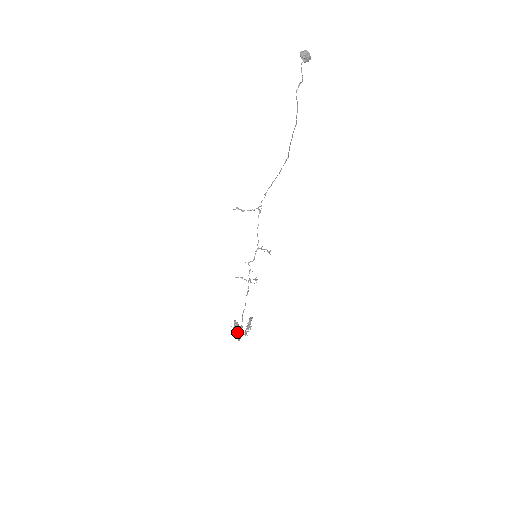
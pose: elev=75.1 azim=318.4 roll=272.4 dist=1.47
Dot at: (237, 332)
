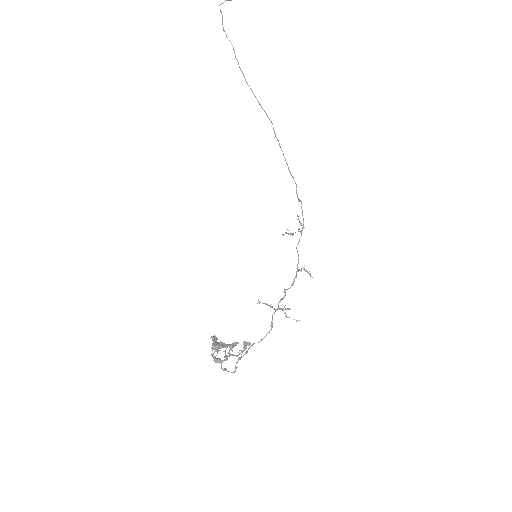
Dot at: (214, 352)
